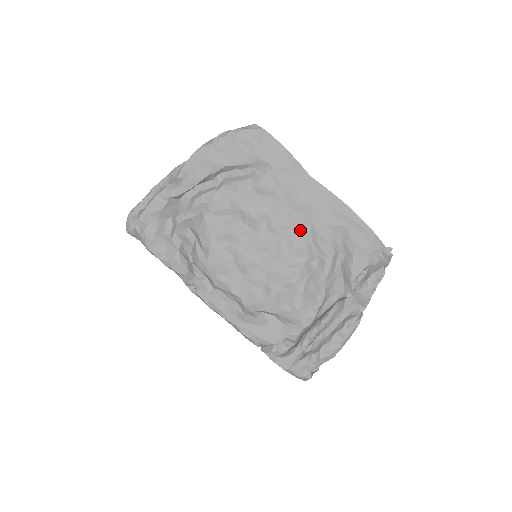
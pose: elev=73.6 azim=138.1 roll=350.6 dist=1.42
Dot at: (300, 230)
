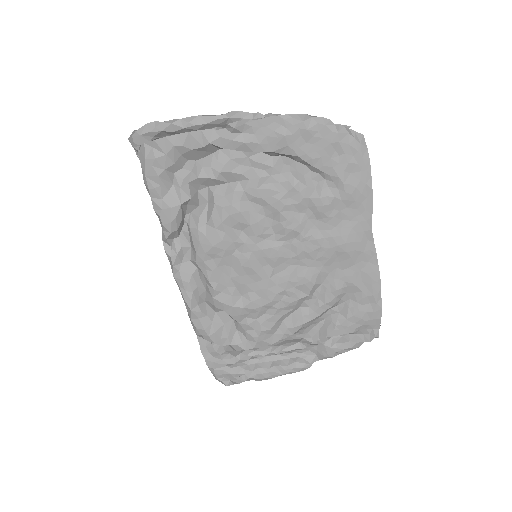
Dot at: (320, 268)
